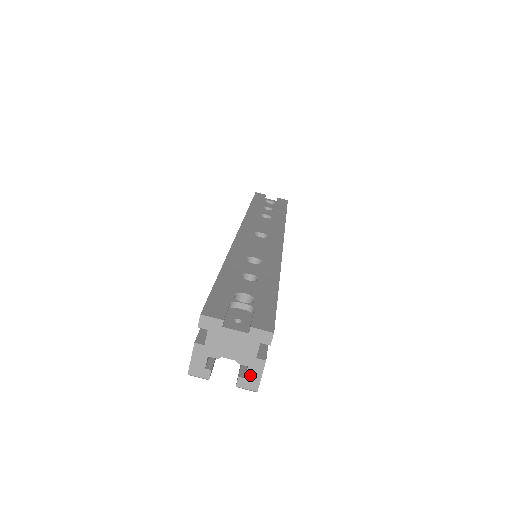
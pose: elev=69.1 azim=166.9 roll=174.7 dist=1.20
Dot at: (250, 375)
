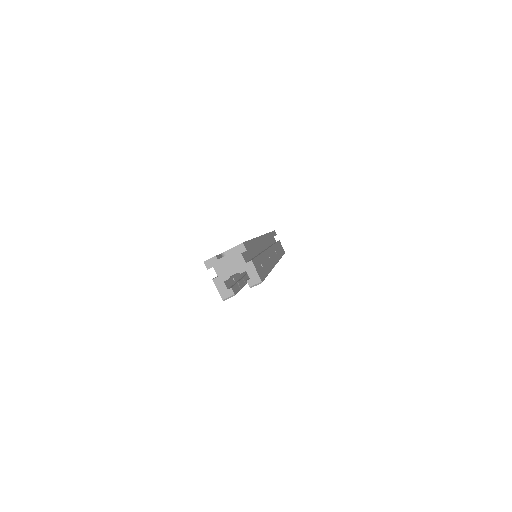
Dot at: (251, 275)
